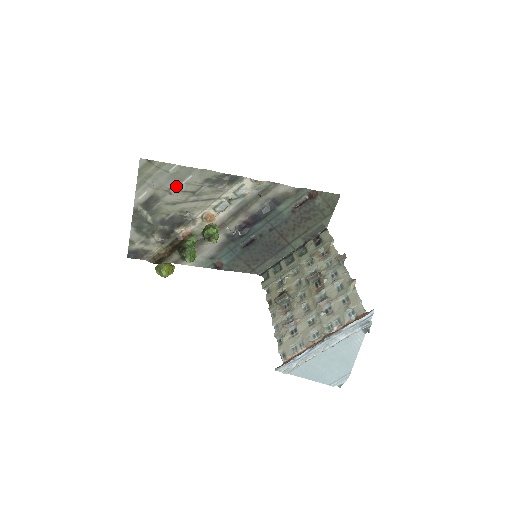
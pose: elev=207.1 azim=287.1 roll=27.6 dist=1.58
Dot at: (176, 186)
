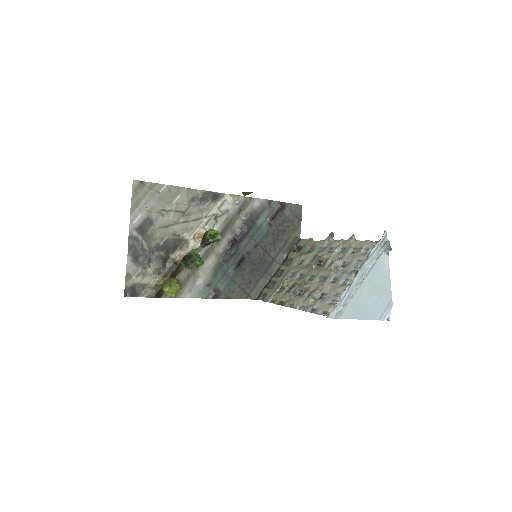
Dot at: (167, 207)
